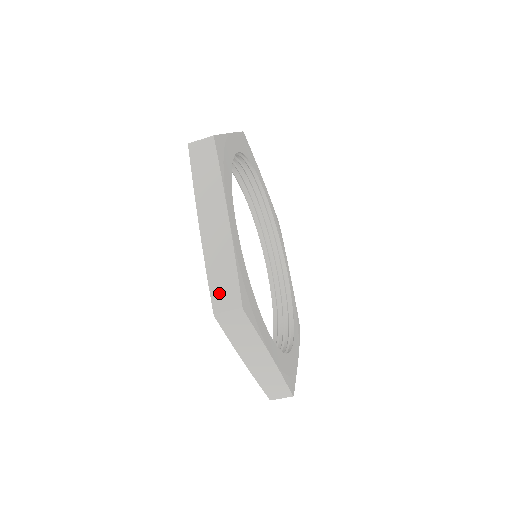
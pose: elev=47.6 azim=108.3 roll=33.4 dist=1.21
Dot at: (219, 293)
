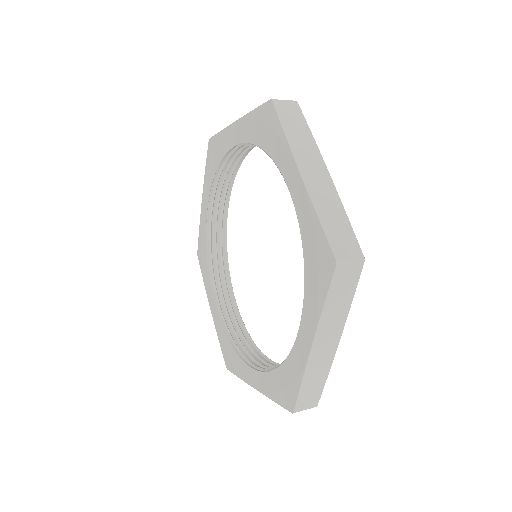
Dot at: occluded
